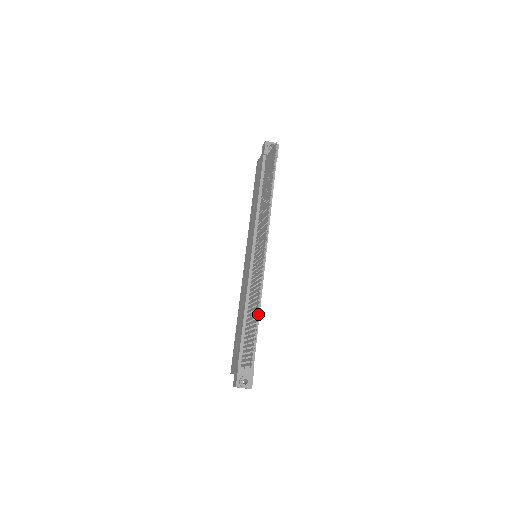
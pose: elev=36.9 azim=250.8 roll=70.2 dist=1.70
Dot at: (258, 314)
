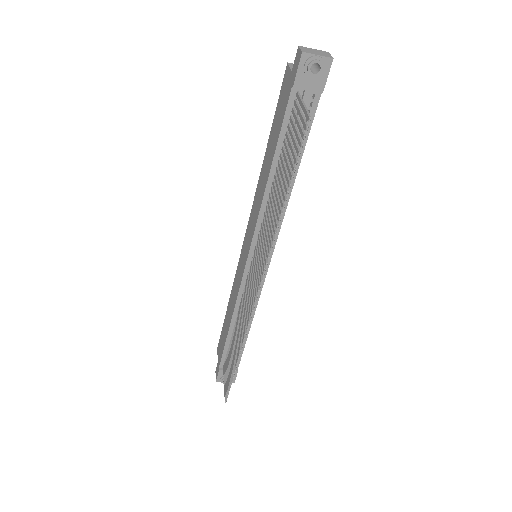
Dot at: occluded
